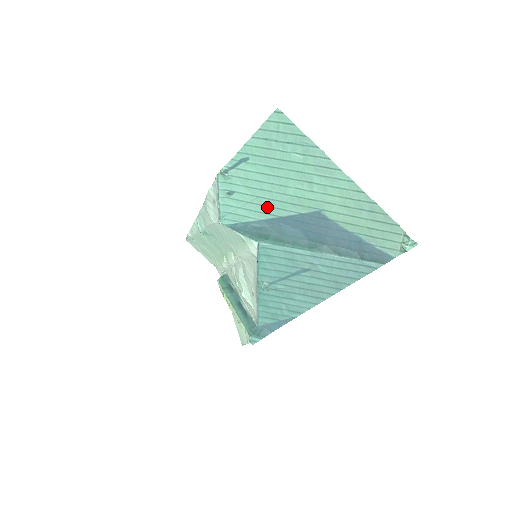
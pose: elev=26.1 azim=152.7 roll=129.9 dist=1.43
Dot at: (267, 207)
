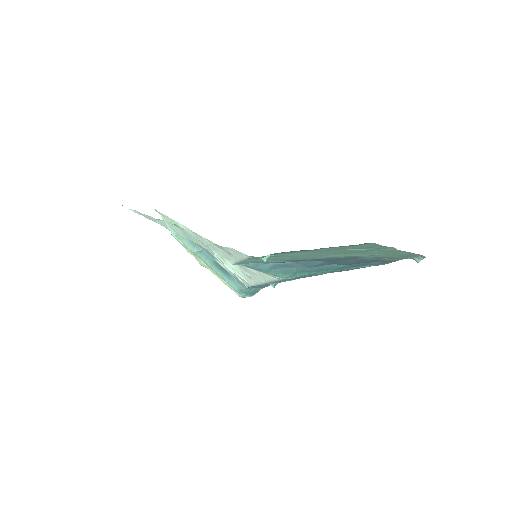
Dot at: (301, 259)
